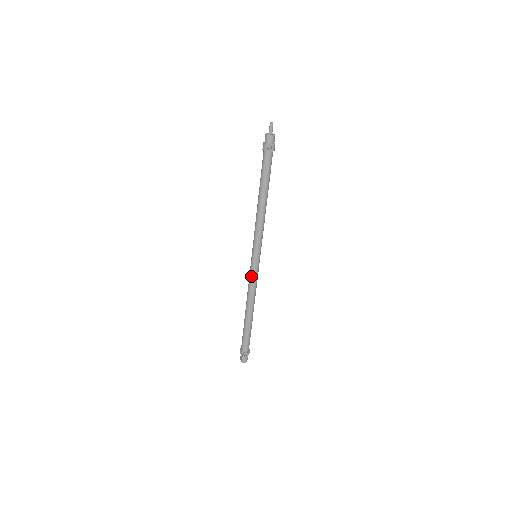
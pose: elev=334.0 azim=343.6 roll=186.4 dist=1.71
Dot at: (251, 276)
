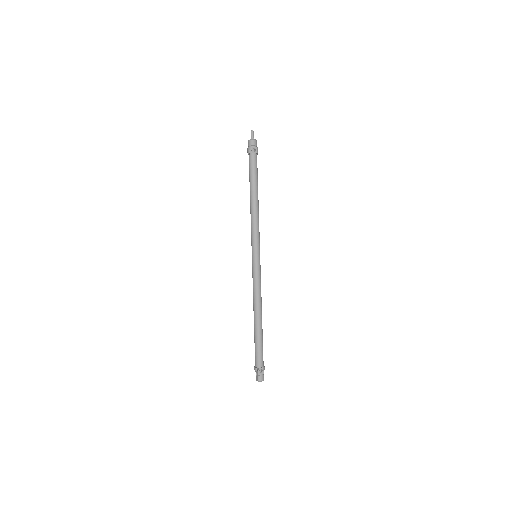
Dot at: (254, 277)
